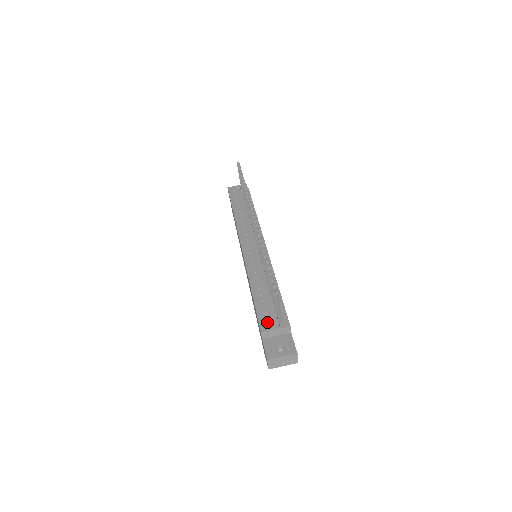
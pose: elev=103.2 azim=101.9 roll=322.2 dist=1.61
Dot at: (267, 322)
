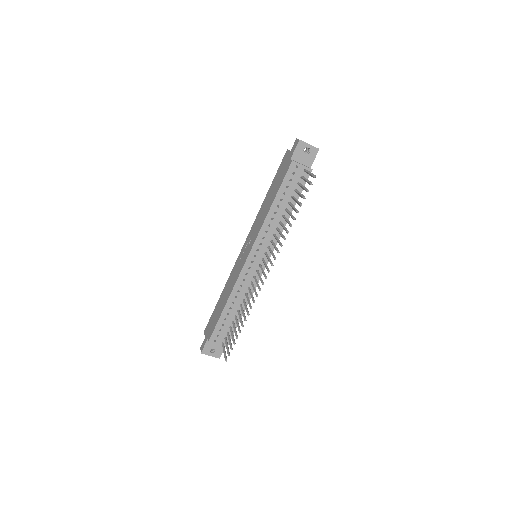
Dot at: (217, 337)
